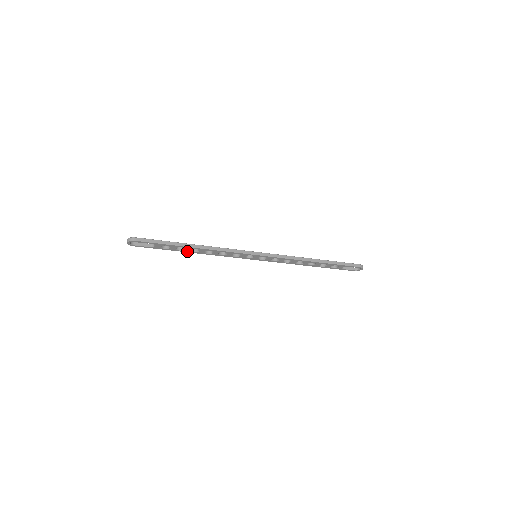
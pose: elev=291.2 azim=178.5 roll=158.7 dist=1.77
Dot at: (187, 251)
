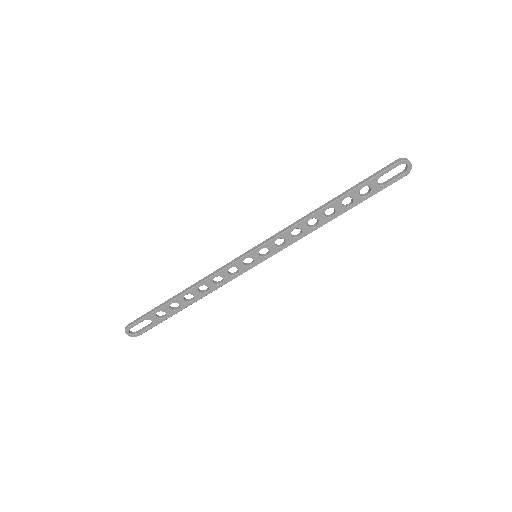
Dot at: (186, 305)
